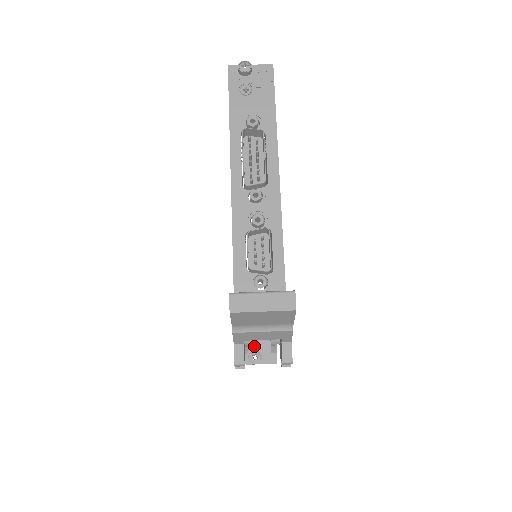
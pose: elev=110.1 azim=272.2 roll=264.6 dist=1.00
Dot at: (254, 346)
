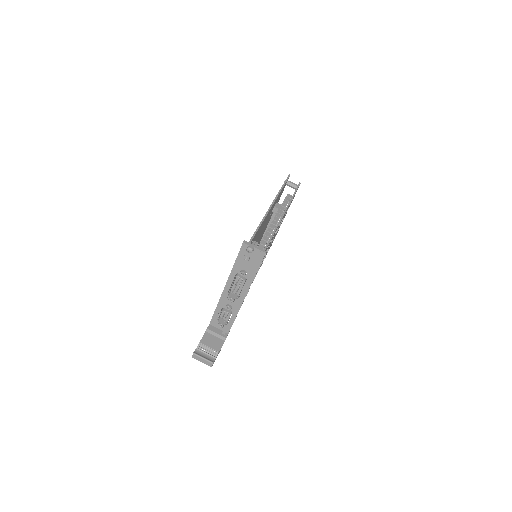
Dot at: occluded
